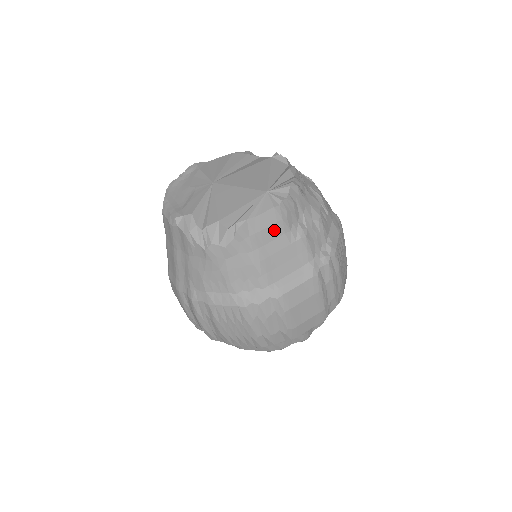
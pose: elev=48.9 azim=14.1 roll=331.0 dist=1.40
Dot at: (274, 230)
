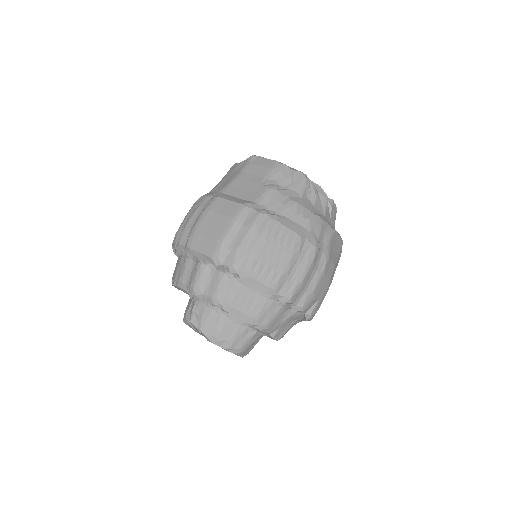
Dot at: (262, 171)
